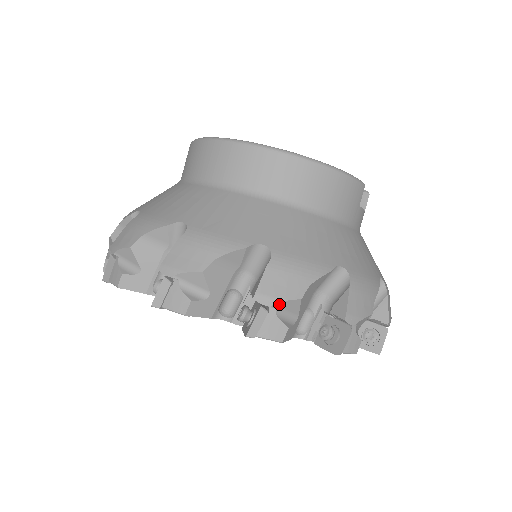
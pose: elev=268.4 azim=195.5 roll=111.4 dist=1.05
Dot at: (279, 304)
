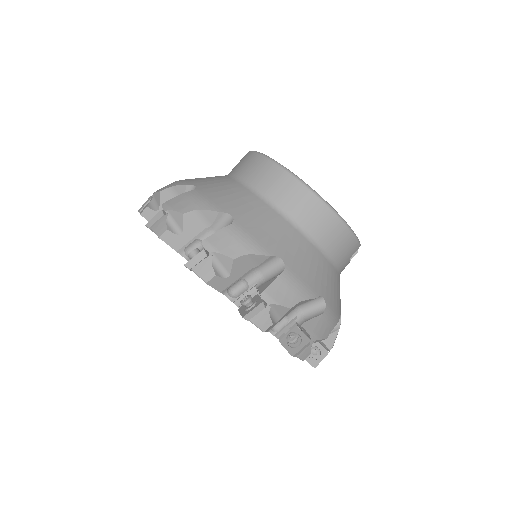
Dot at: (275, 305)
